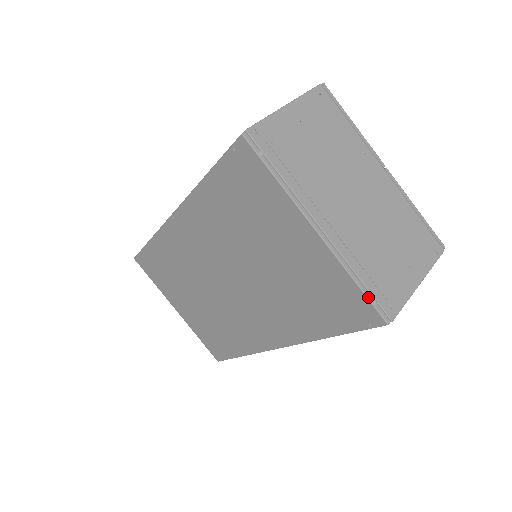
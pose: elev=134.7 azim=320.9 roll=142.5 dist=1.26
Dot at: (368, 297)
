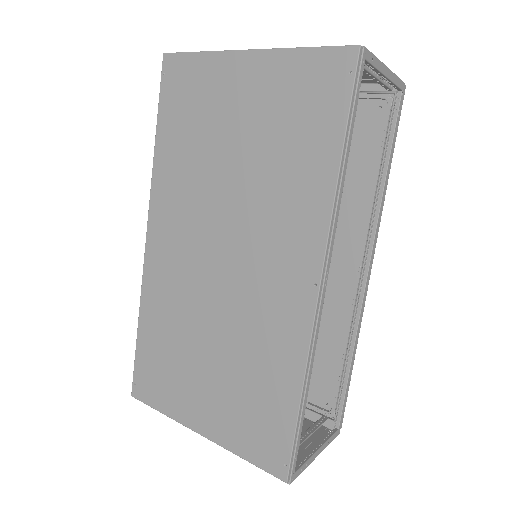
Dot at: (324, 47)
